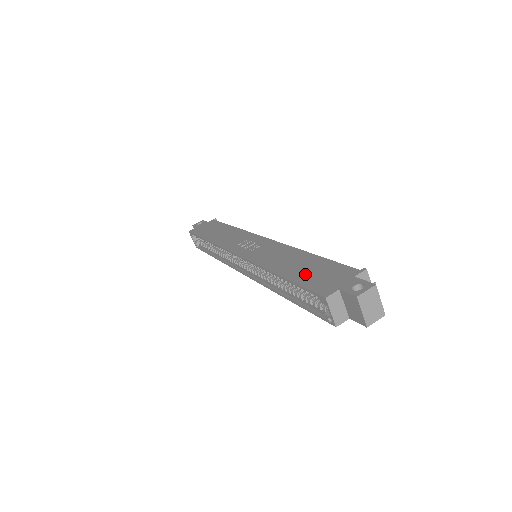
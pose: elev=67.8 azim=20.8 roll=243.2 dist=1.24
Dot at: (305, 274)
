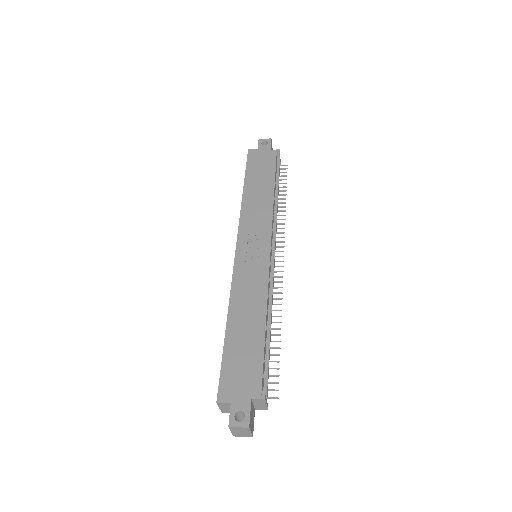
Dot at: (236, 352)
